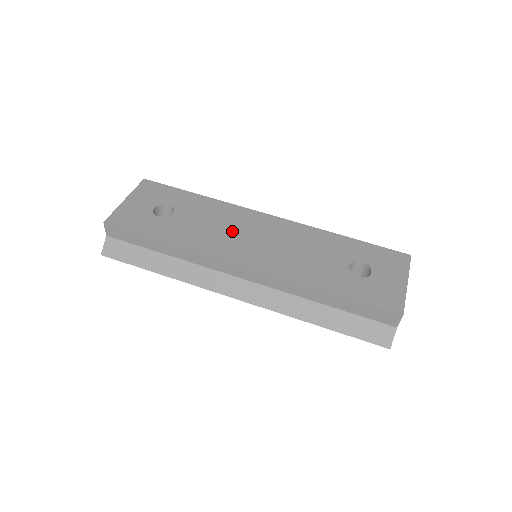
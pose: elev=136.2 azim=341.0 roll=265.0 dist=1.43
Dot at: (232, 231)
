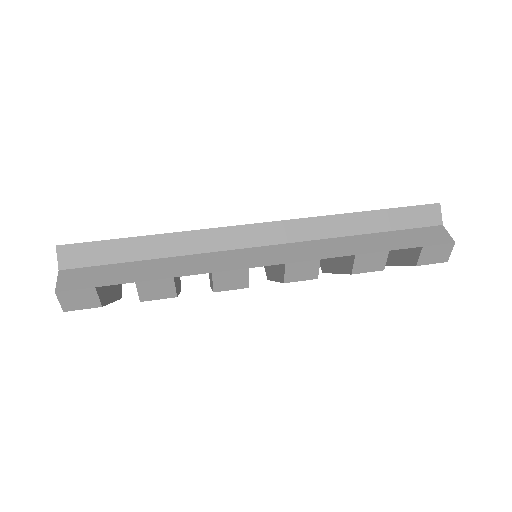
Dot at: occluded
